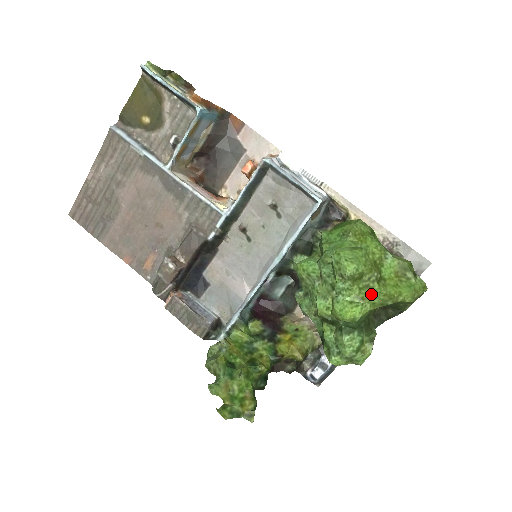
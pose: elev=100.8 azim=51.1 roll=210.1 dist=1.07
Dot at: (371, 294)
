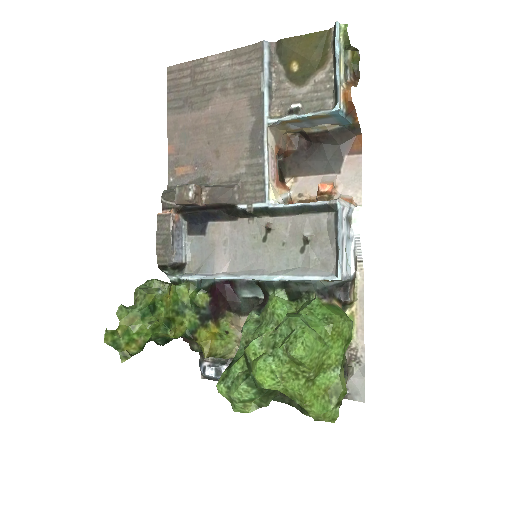
Dot at: (292, 382)
